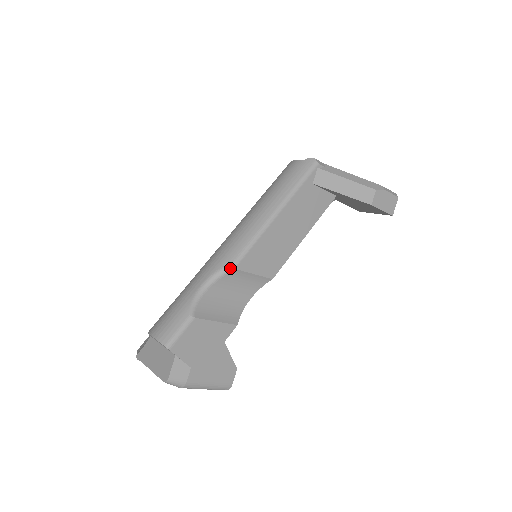
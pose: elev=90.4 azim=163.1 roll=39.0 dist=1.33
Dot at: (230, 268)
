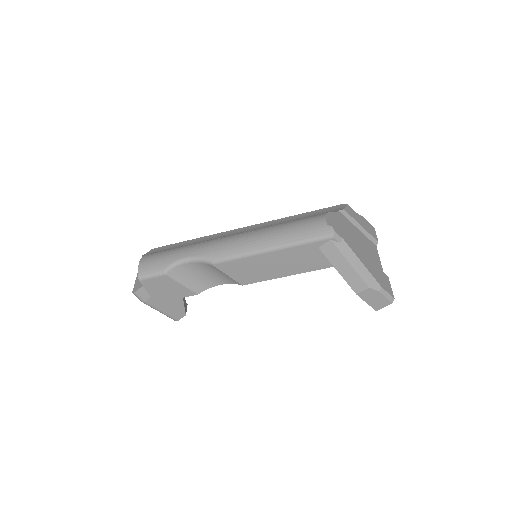
Dot at: (210, 262)
